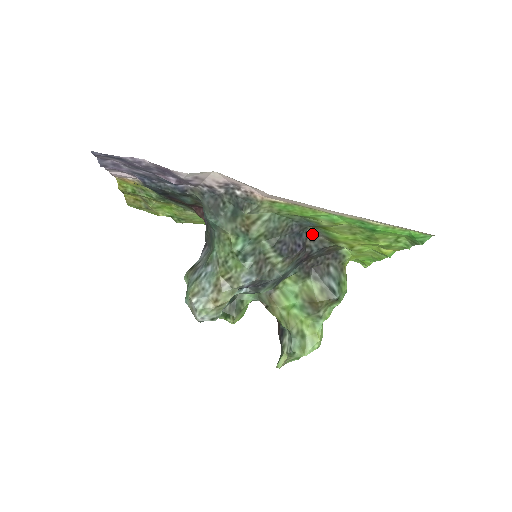
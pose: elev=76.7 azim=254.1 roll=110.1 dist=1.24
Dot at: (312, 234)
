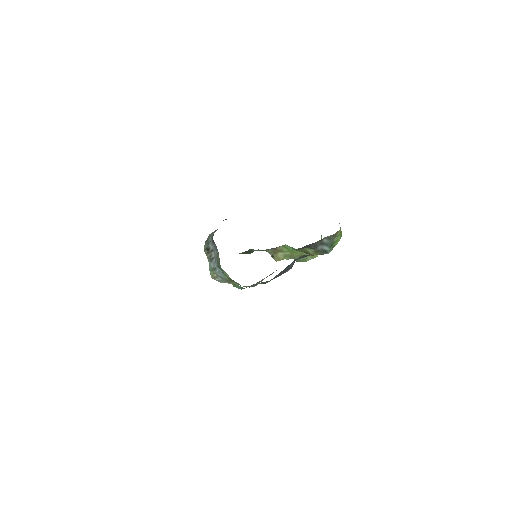
Dot at: occluded
